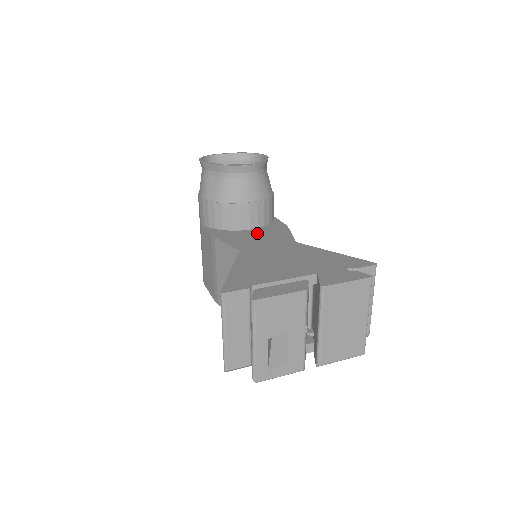
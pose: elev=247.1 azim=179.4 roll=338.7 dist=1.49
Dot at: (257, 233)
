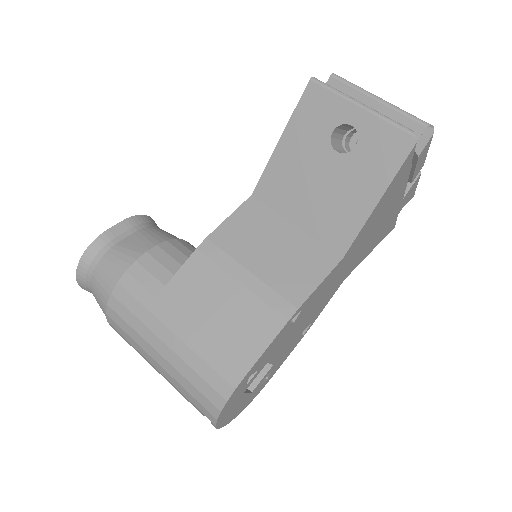
Dot at: occluded
